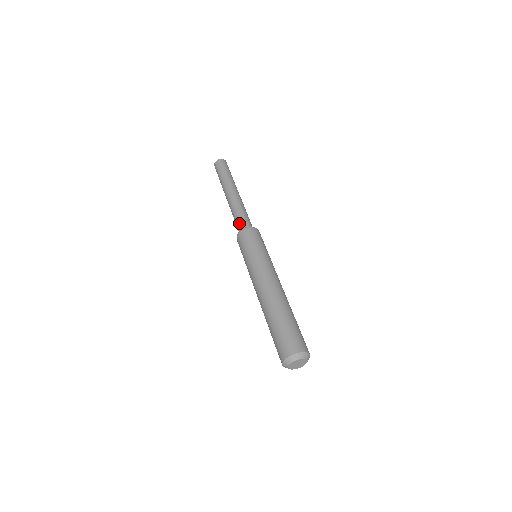
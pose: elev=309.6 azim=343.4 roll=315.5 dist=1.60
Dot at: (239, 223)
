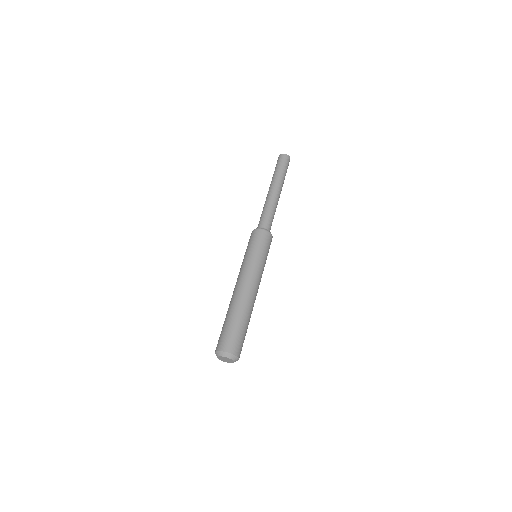
Dot at: (259, 222)
